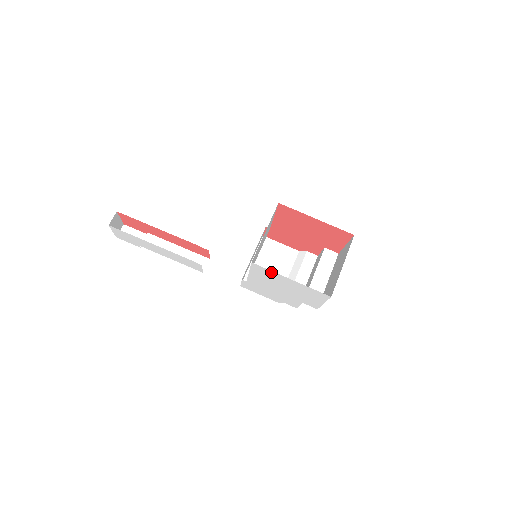
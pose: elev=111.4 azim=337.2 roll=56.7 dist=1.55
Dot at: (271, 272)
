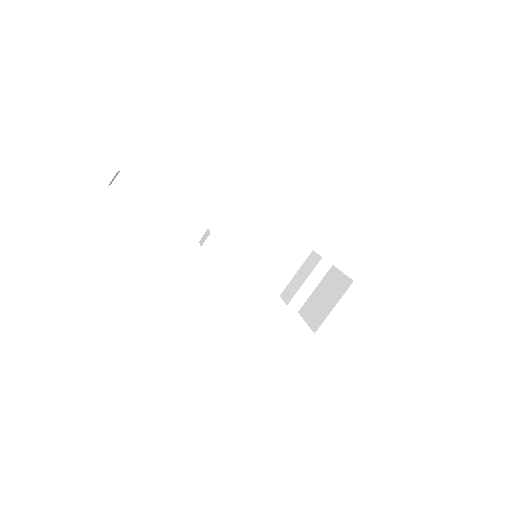
Dot at: occluded
